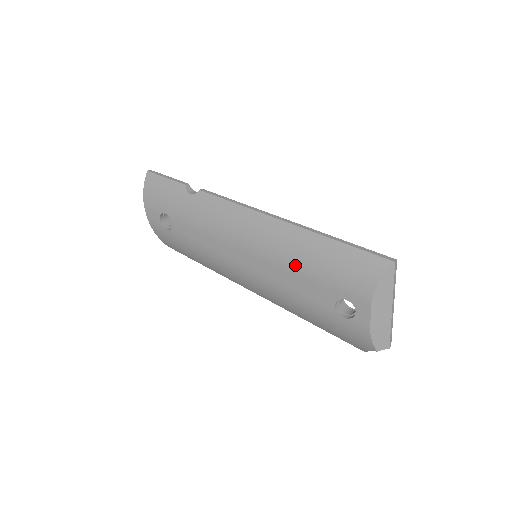
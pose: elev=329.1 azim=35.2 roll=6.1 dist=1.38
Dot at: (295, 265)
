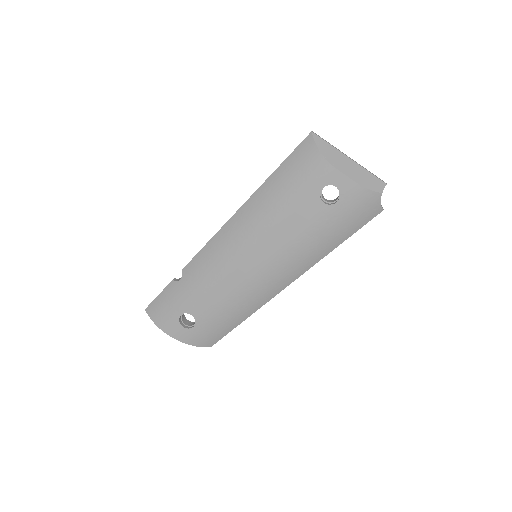
Dot at: (275, 217)
